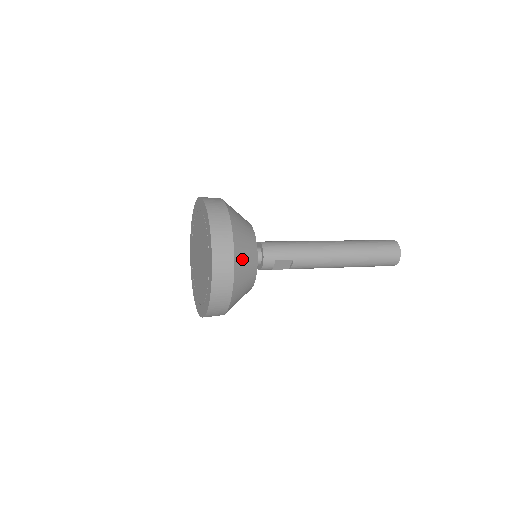
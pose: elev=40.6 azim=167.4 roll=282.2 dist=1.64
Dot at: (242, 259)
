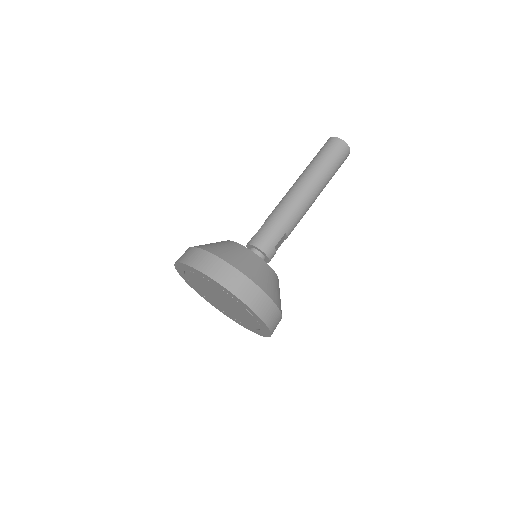
Dot at: (266, 283)
